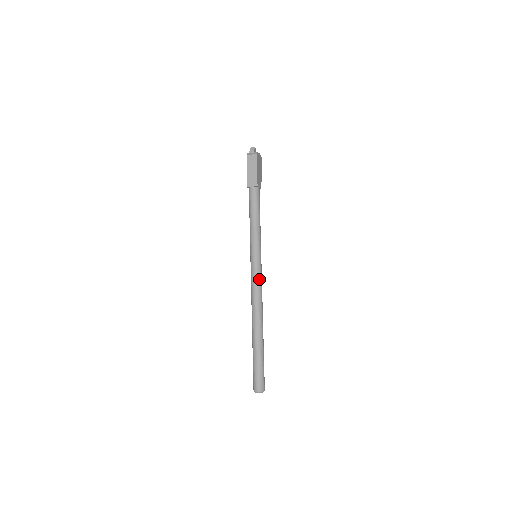
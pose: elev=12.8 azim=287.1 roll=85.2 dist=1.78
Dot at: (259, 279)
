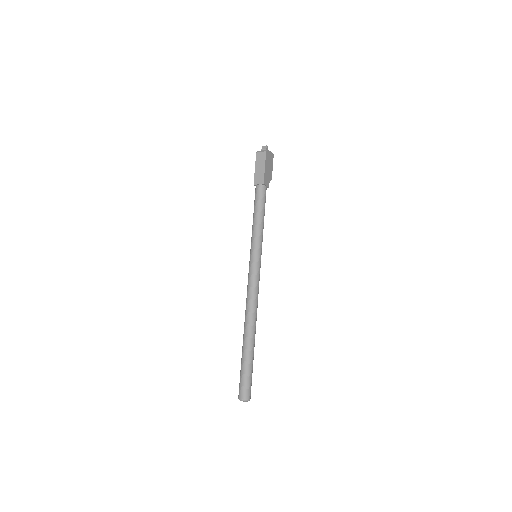
Dot at: (256, 280)
